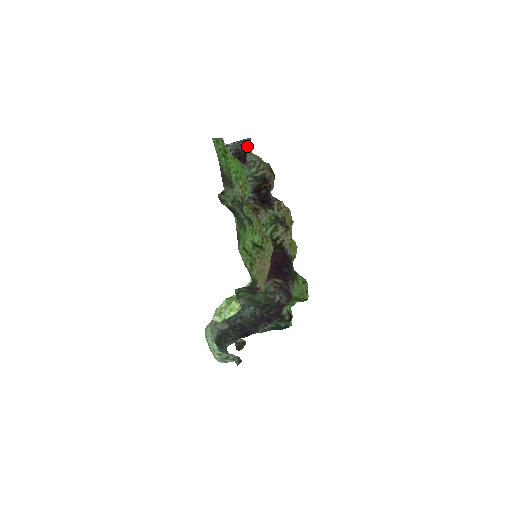
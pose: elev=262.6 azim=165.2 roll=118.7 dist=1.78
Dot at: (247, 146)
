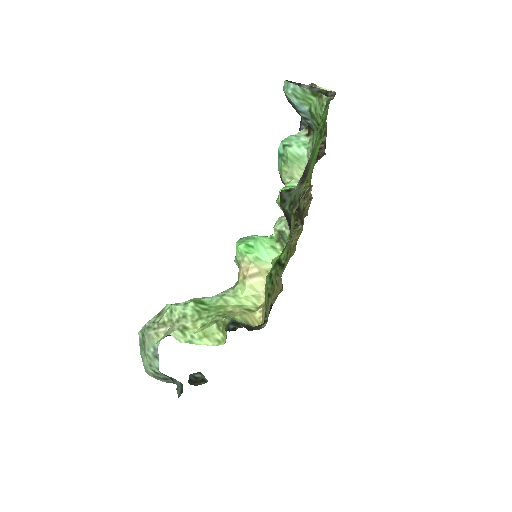
Dot at: occluded
